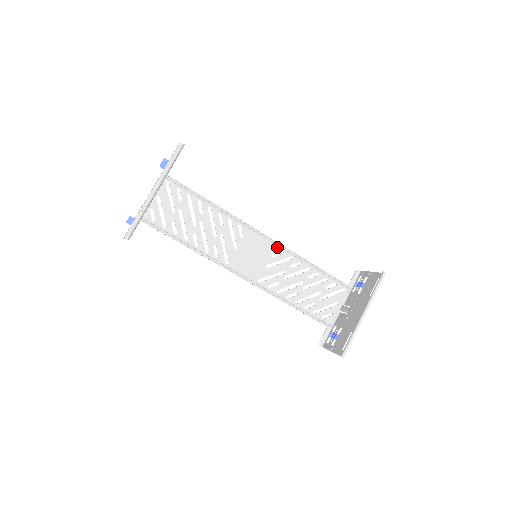
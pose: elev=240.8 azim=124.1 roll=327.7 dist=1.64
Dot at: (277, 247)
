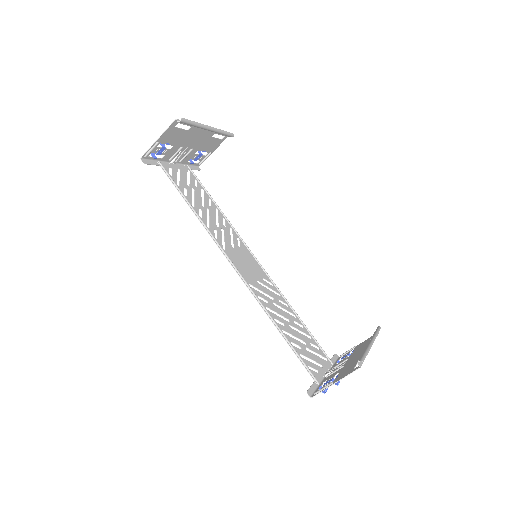
Dot at: (267, 277)
